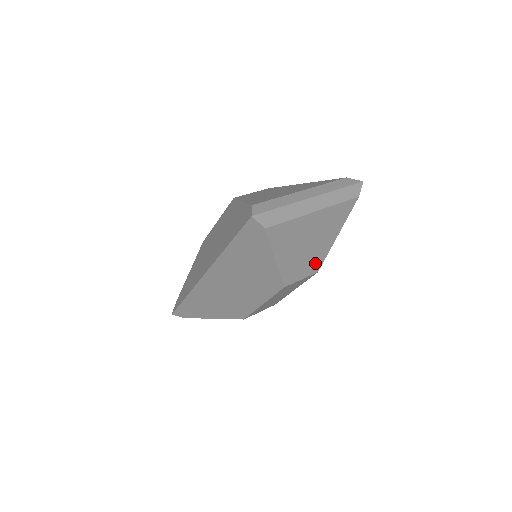
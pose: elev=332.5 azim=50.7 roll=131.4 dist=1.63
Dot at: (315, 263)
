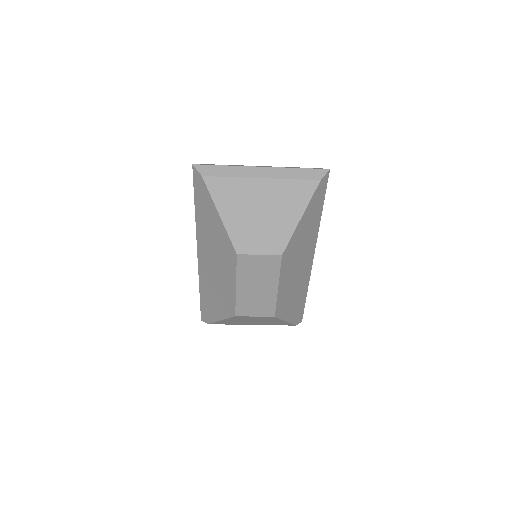
Dot at: (275, 242)
